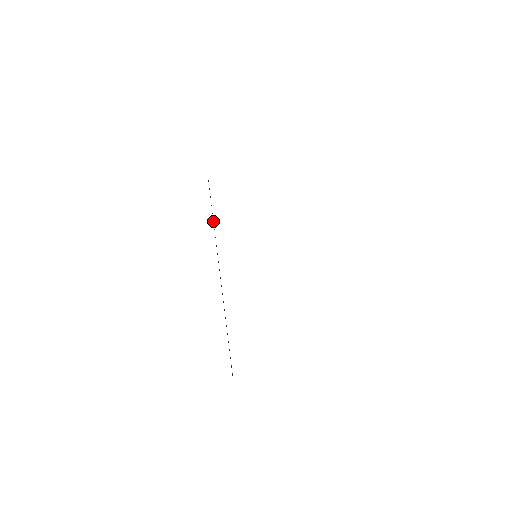
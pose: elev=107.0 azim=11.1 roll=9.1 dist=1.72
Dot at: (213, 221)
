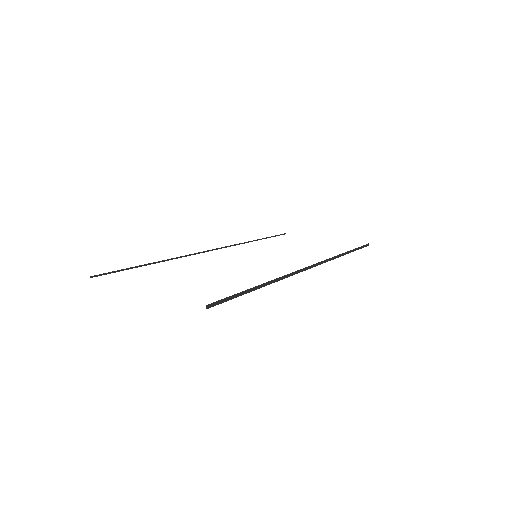
Dot at: occluded
